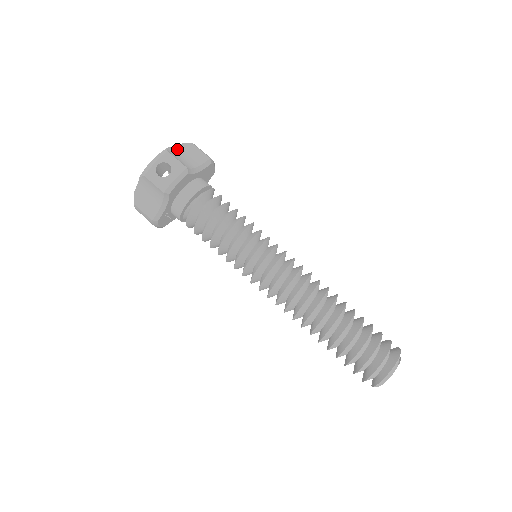
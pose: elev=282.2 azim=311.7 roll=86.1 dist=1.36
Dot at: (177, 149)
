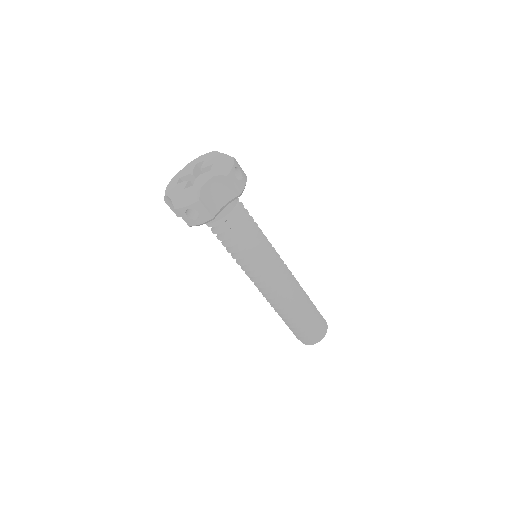
Dot at: (211, 184)
